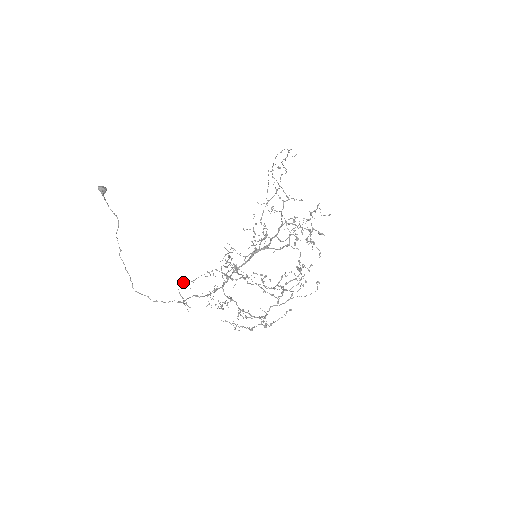
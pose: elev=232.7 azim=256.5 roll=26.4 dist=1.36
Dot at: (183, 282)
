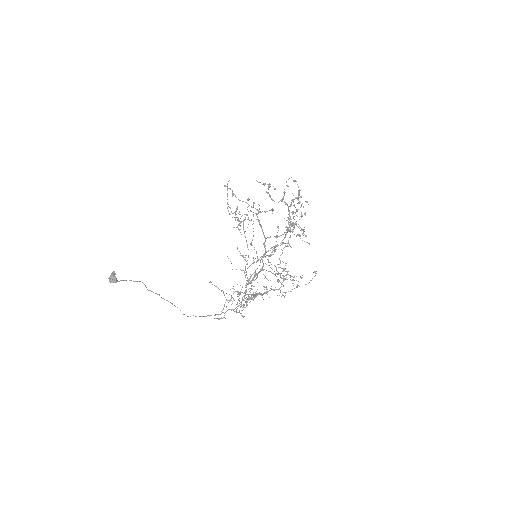
Dot at: occluded
